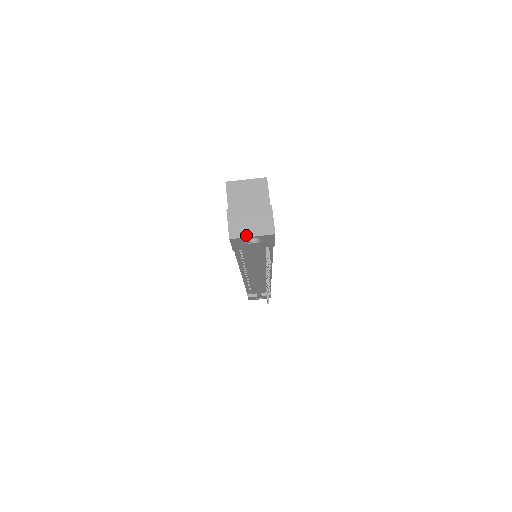
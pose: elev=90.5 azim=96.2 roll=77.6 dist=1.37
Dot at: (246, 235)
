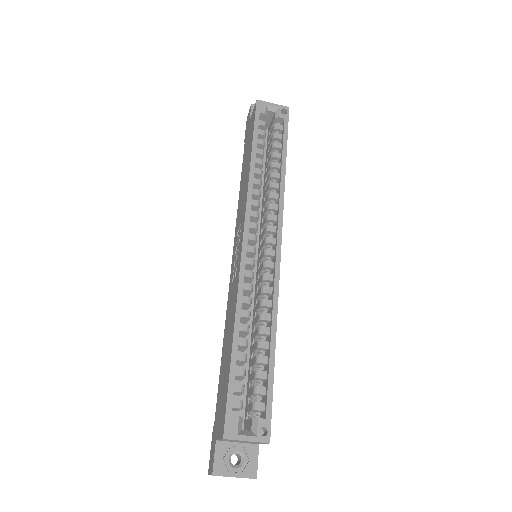
Dot at: occluded
